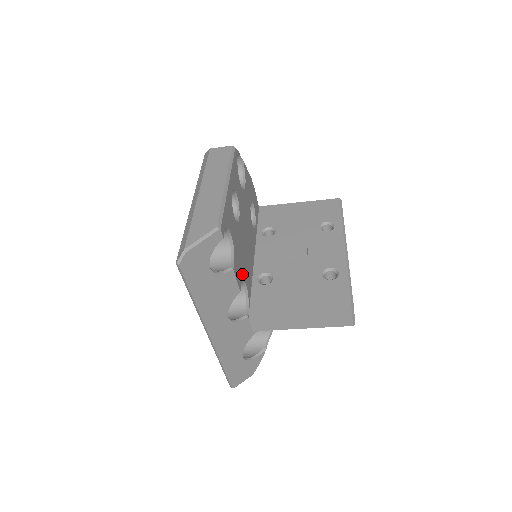
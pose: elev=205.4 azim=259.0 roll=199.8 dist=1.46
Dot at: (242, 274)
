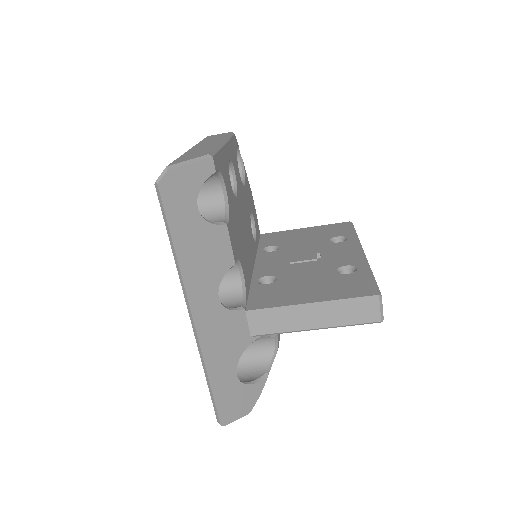
Dot at: (238, 252)
